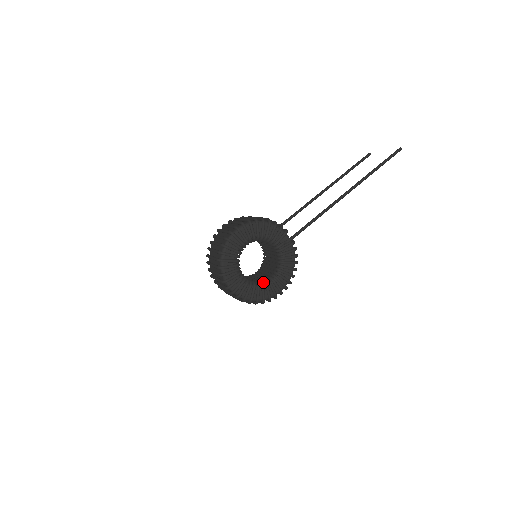
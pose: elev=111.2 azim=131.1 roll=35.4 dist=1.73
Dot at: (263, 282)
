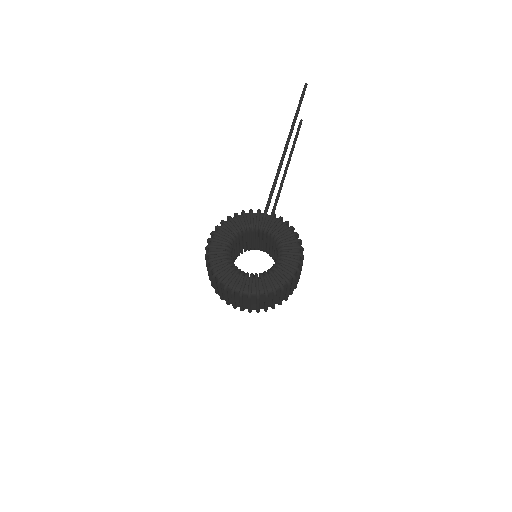
Dot at: (273, 266)
